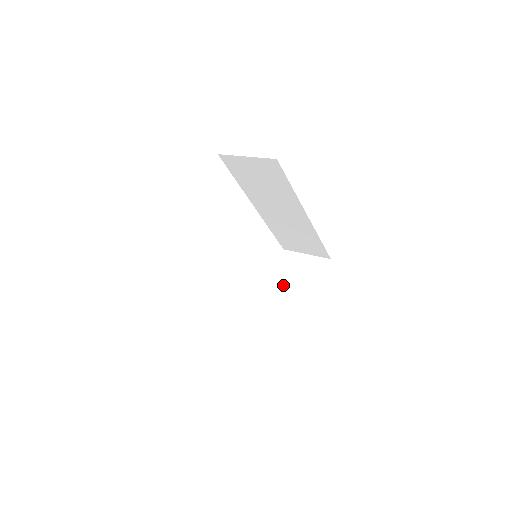
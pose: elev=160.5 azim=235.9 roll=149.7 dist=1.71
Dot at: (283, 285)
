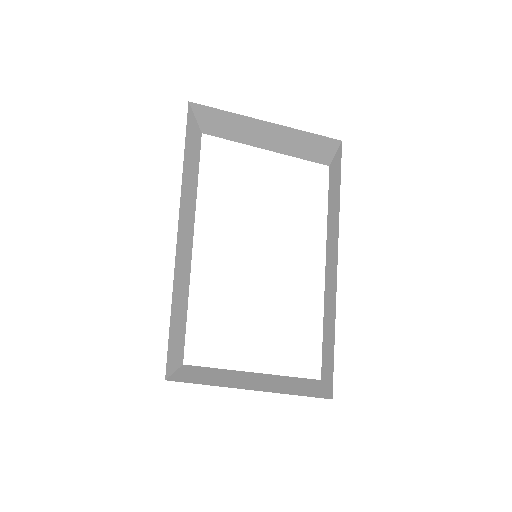
Dot at: (264, 378)
